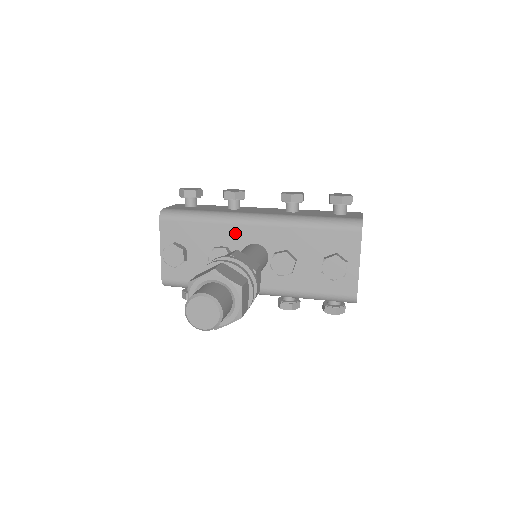
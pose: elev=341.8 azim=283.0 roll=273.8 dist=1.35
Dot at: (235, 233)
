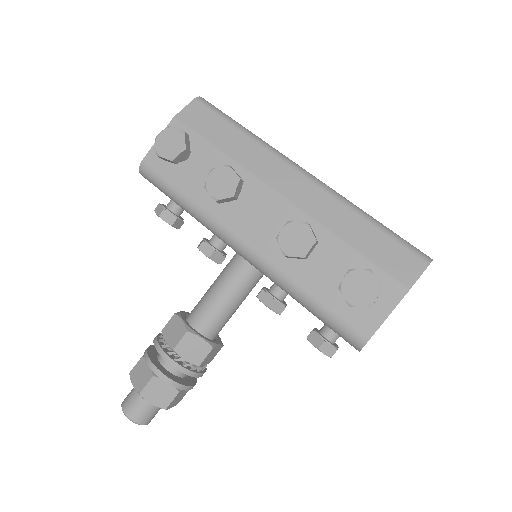
Dot at: occluded
